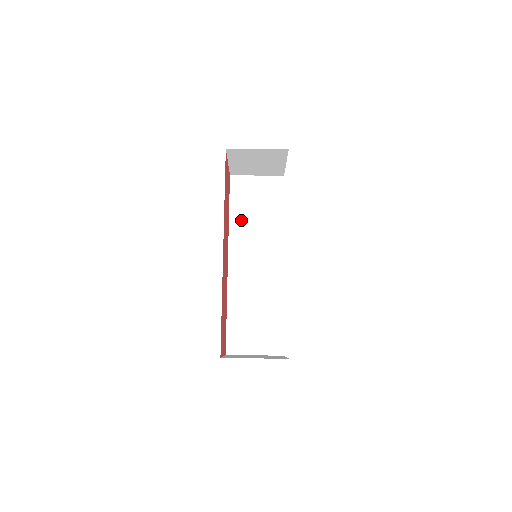
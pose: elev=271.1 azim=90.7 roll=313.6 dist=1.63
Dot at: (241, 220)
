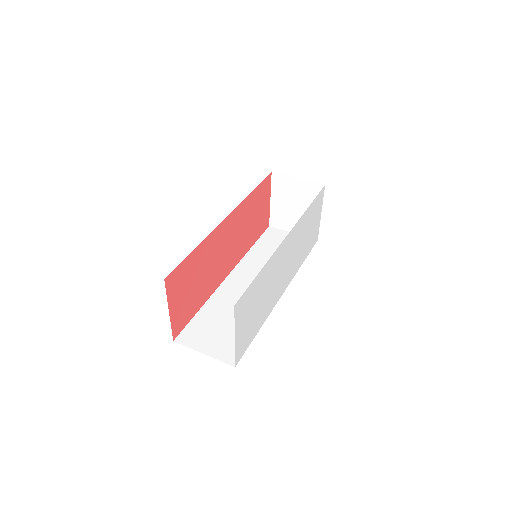
Dot at: (260, 253)
